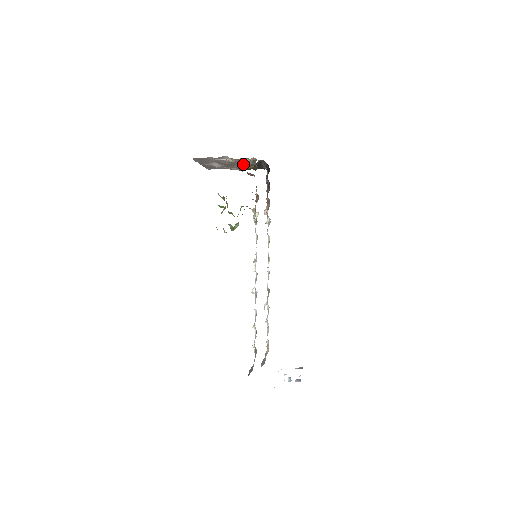
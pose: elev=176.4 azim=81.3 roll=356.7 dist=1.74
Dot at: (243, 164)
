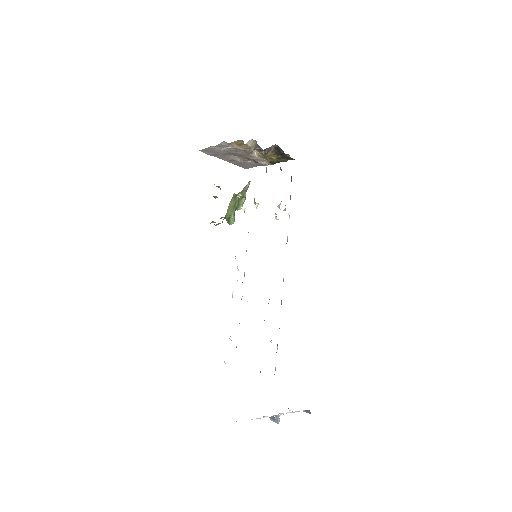
Dot at: (260, 153)
